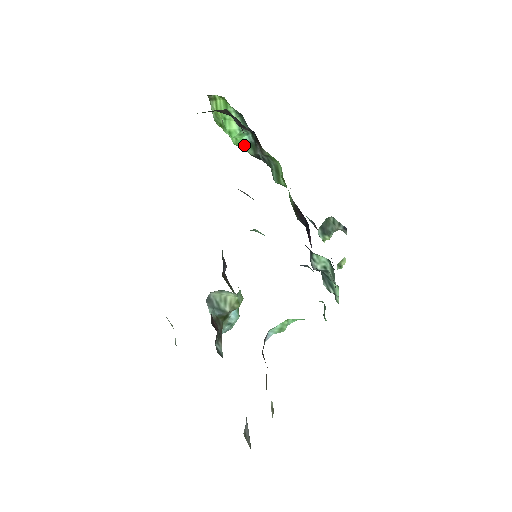
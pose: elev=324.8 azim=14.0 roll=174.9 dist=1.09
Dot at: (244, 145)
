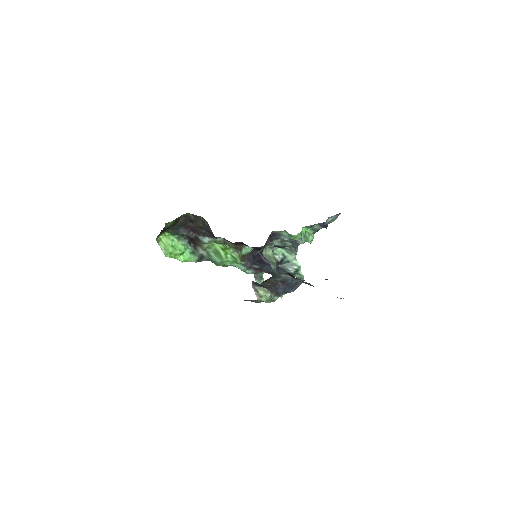
Dot at: (189, 256)
